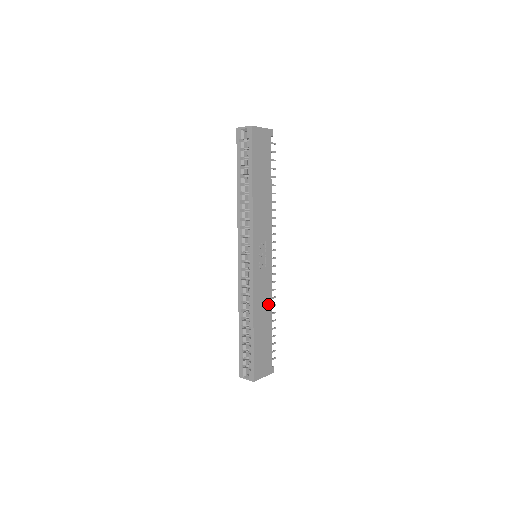
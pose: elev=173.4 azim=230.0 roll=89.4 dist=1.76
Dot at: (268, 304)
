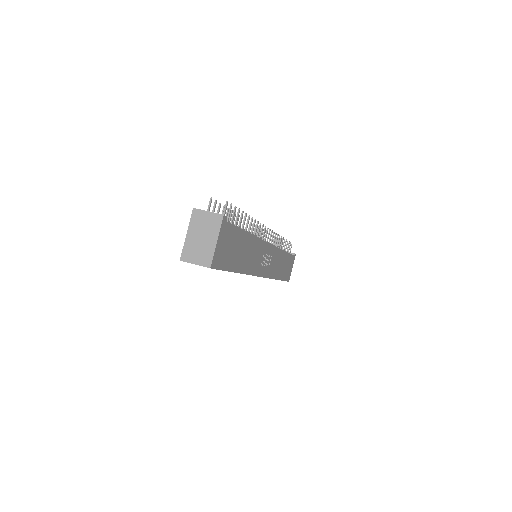
Dot at: (280, 255)
